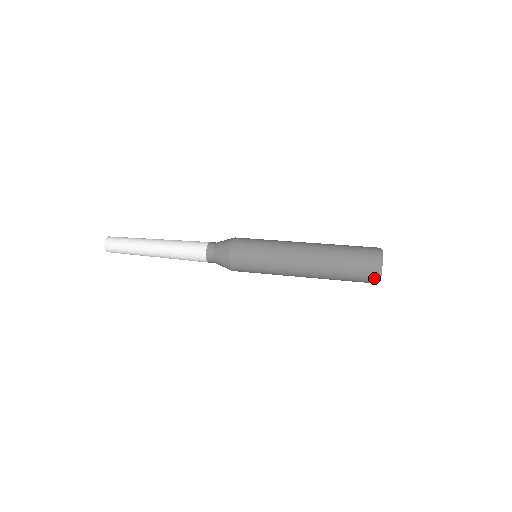
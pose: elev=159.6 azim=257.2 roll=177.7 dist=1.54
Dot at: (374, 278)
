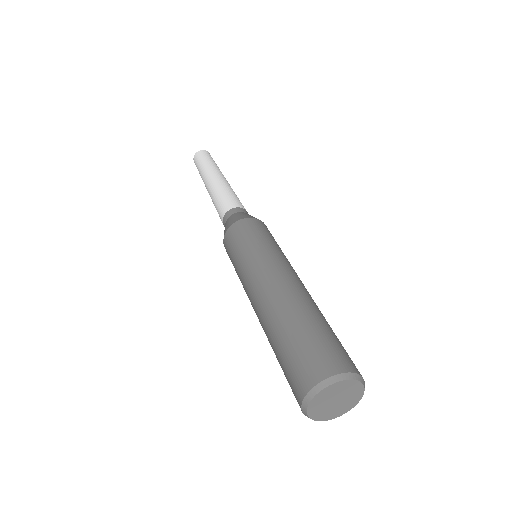
Dot at: (300, 394)
